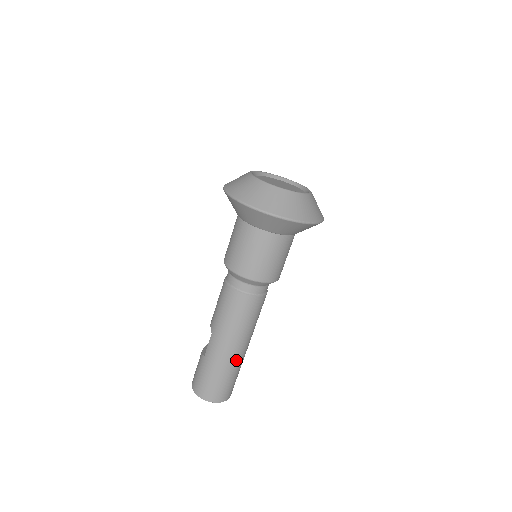
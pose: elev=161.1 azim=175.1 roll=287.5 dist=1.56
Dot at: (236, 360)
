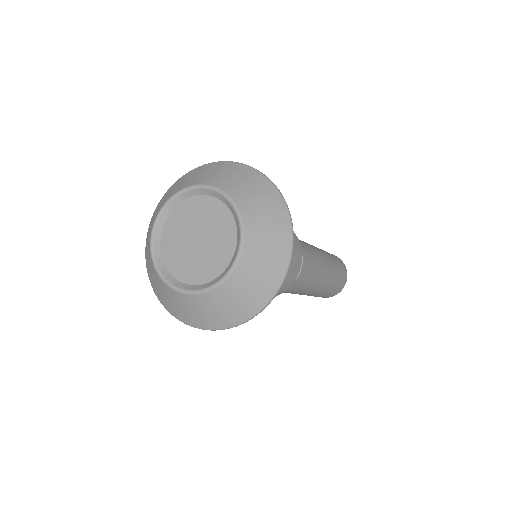
Dot at: (331, 269)
